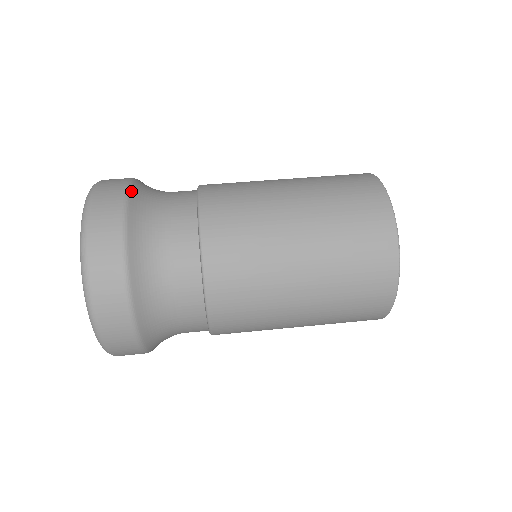
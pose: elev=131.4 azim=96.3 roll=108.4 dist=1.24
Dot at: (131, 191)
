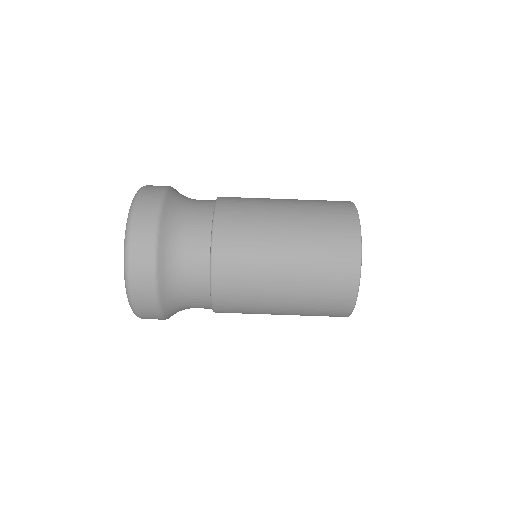
Dot at: (159, 243)
